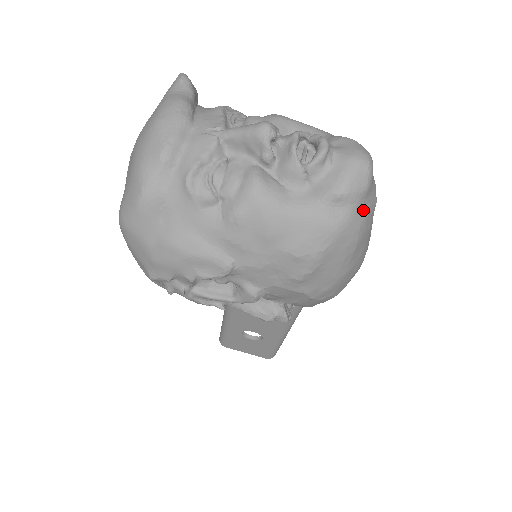
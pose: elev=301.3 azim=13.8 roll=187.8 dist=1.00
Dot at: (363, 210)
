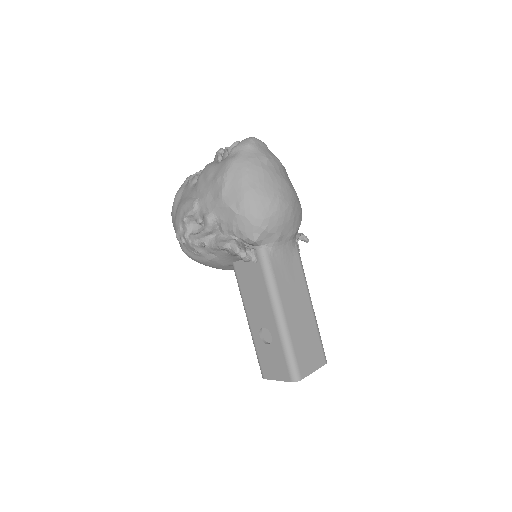
Dot at: (250, 154)
